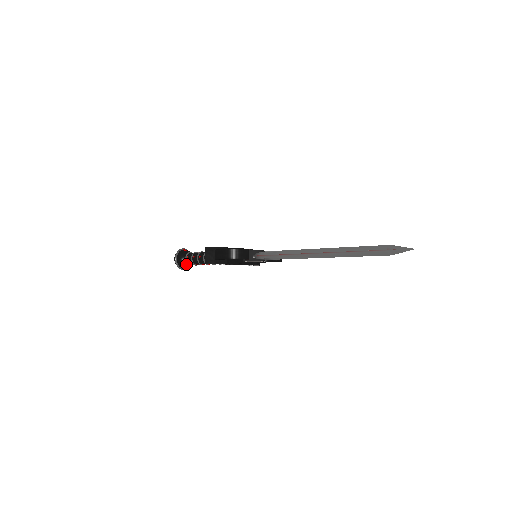
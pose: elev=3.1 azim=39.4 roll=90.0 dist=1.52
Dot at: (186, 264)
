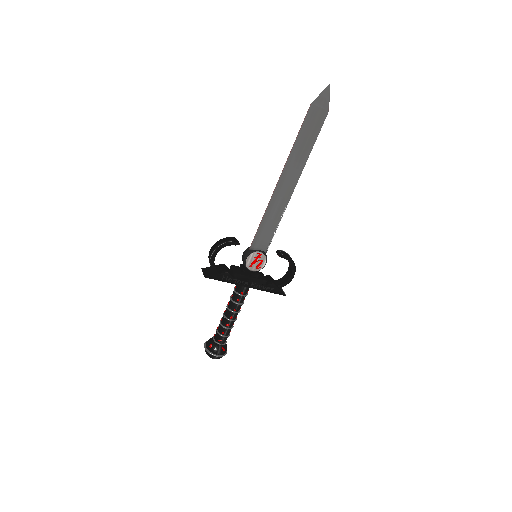
Dot at: (216, 345)
